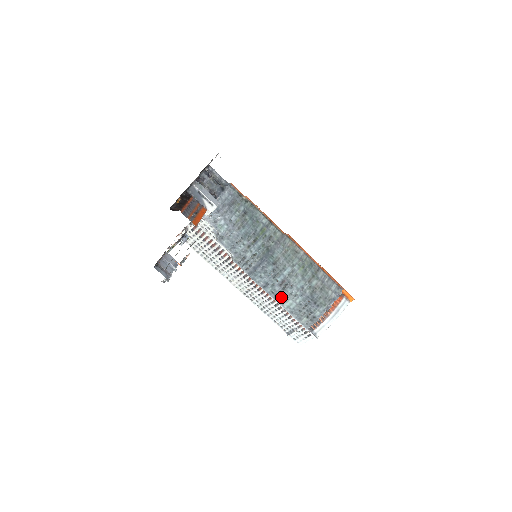
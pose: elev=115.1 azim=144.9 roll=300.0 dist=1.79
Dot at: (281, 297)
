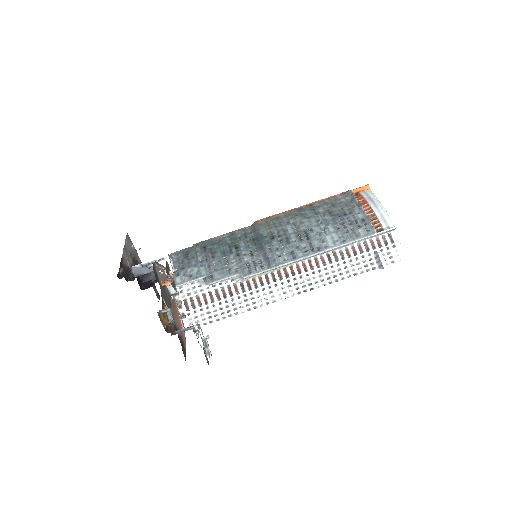
Dot at: (317, 245)
